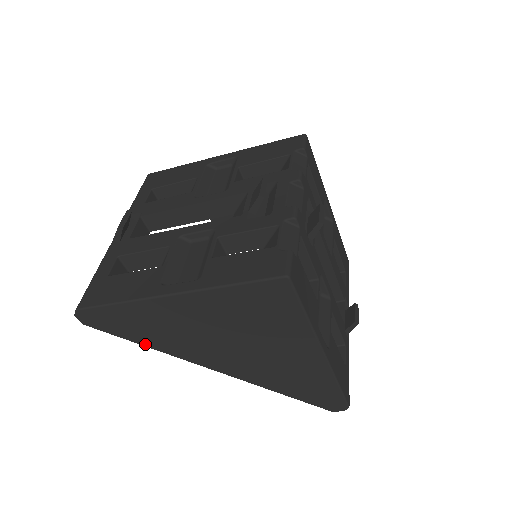
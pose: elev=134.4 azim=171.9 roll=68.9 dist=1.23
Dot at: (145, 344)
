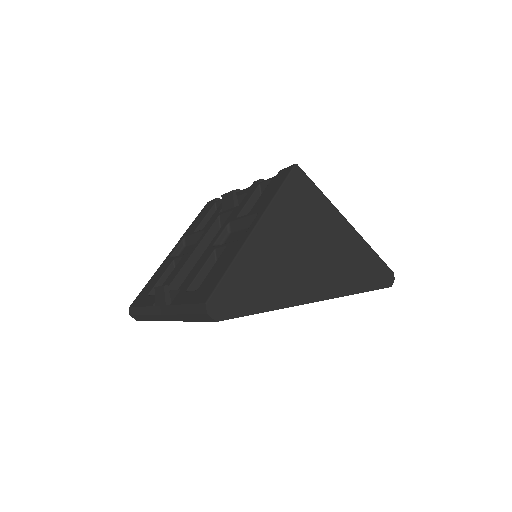
Dot at: (266, 309)
